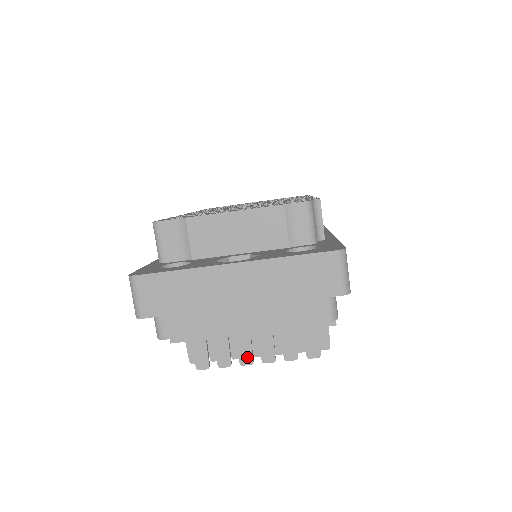
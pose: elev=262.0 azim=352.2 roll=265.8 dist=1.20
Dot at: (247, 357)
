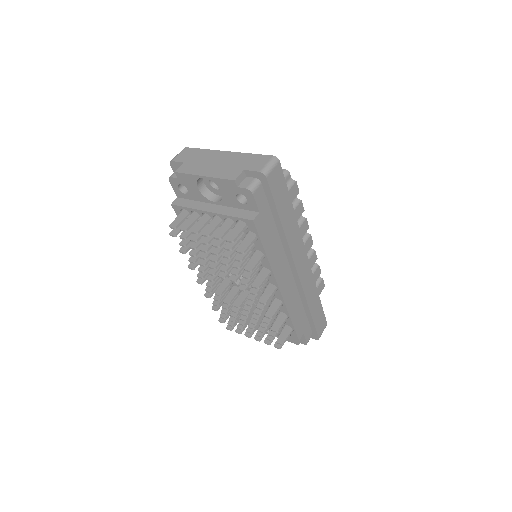
Dot at: (197, 229)
